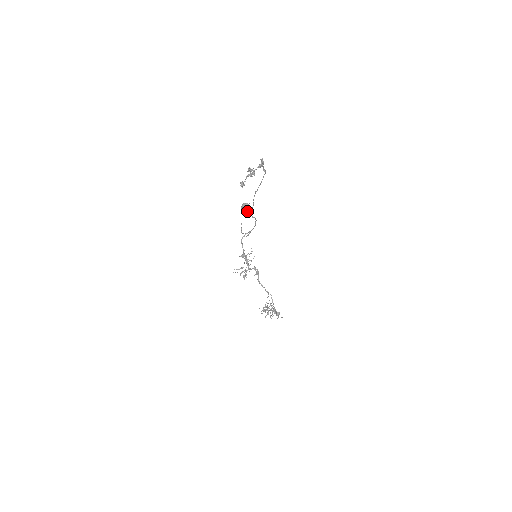
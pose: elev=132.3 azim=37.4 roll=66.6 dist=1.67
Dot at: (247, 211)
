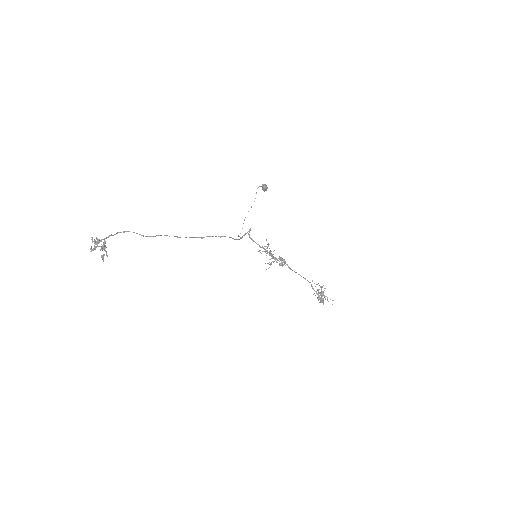
Dot at: occluded
